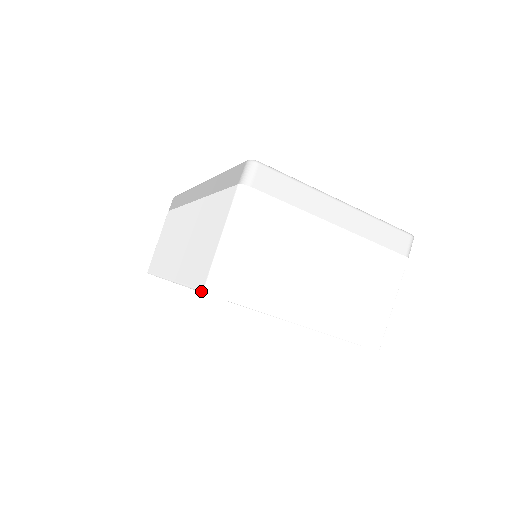
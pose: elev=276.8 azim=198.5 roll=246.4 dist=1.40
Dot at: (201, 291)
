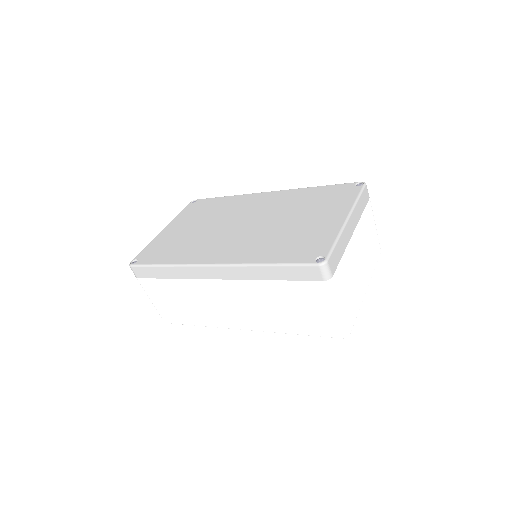
Dot at: occluded
